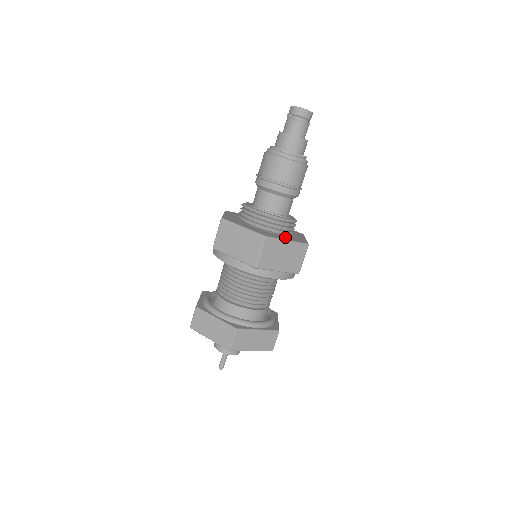
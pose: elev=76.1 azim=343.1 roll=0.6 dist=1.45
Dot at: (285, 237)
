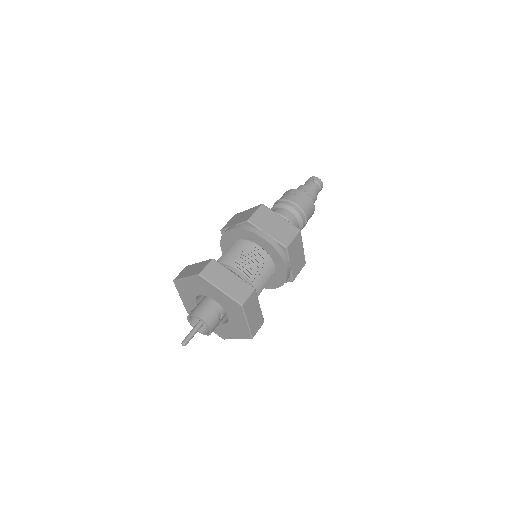
Dot at: occluded
